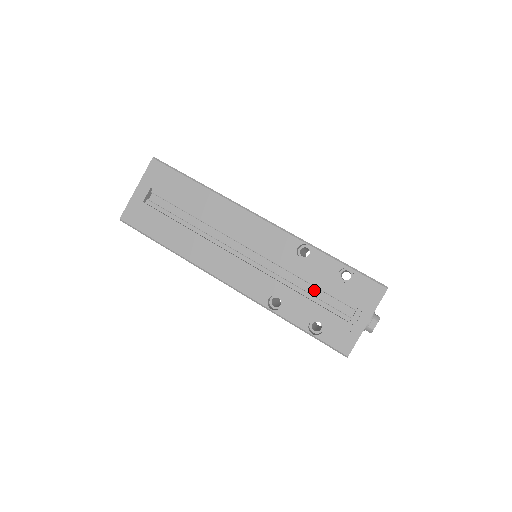
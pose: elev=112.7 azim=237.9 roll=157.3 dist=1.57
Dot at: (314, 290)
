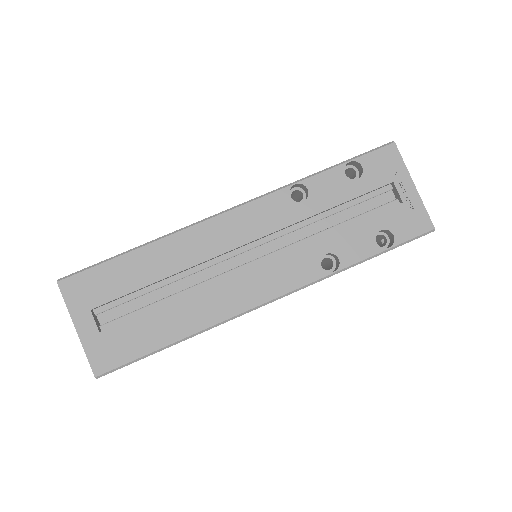
Dot at: (343, 215)
